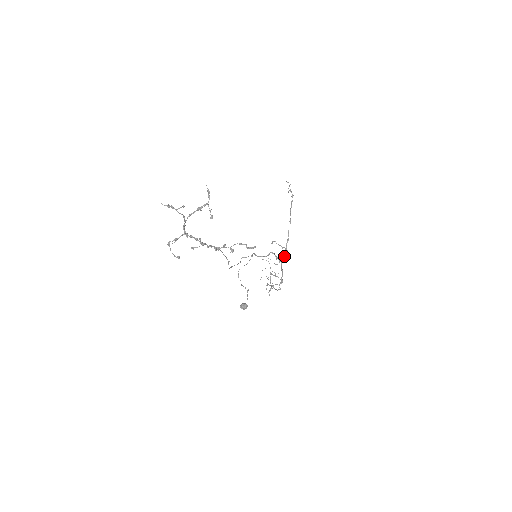
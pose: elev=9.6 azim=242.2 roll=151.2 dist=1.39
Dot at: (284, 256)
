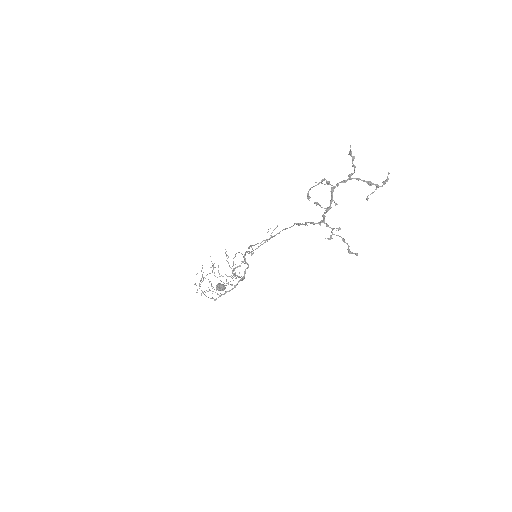
Dot at: occluded
